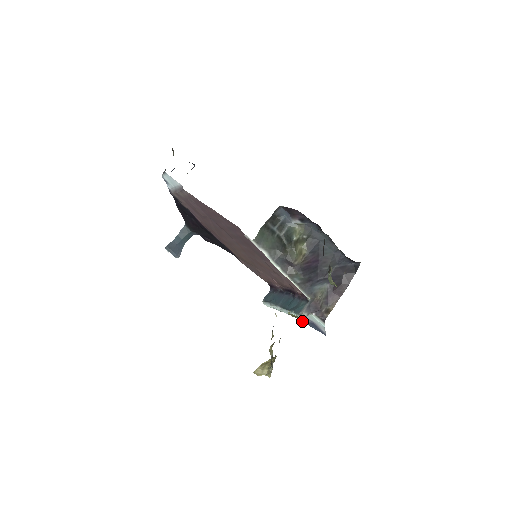
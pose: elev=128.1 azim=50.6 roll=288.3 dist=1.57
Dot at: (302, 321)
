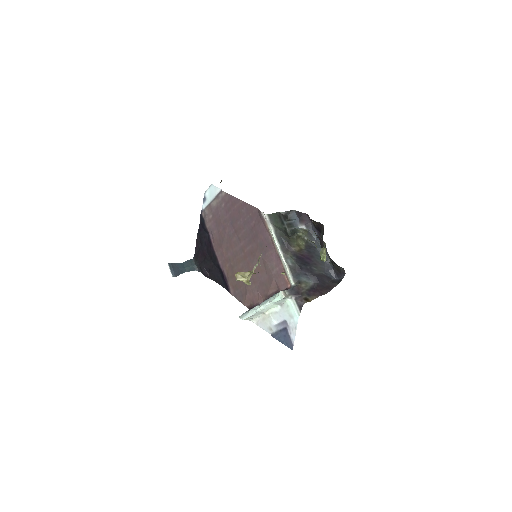
Dot at: (272, 336)
